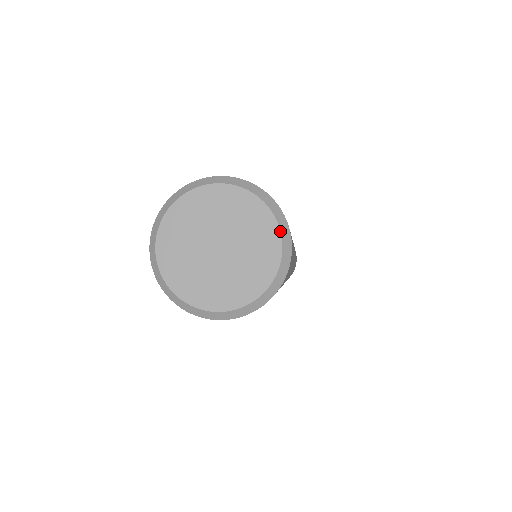
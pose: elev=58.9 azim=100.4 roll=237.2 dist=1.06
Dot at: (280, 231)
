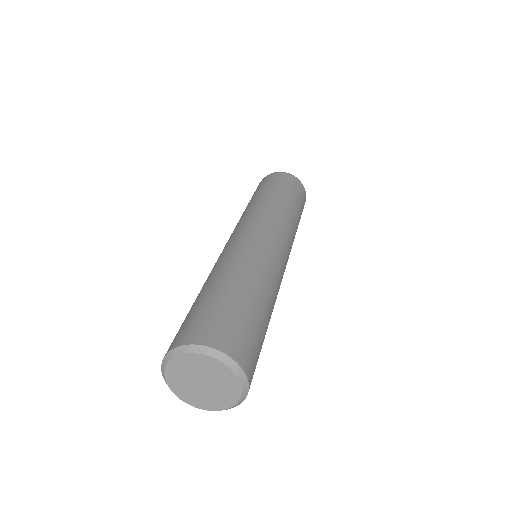
Dot at: (234, 373)
